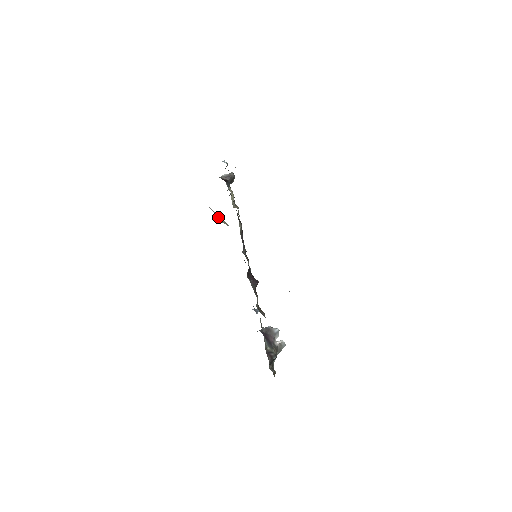
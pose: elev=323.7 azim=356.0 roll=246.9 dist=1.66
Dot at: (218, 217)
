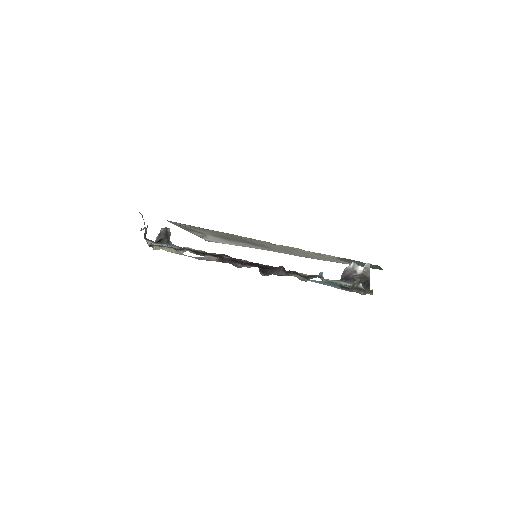
Dot at: (211, 259)
